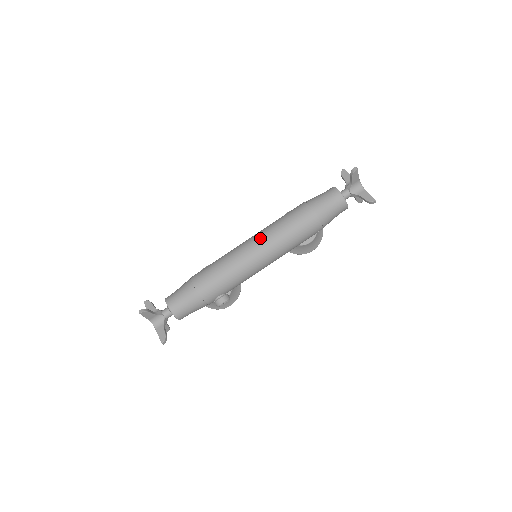
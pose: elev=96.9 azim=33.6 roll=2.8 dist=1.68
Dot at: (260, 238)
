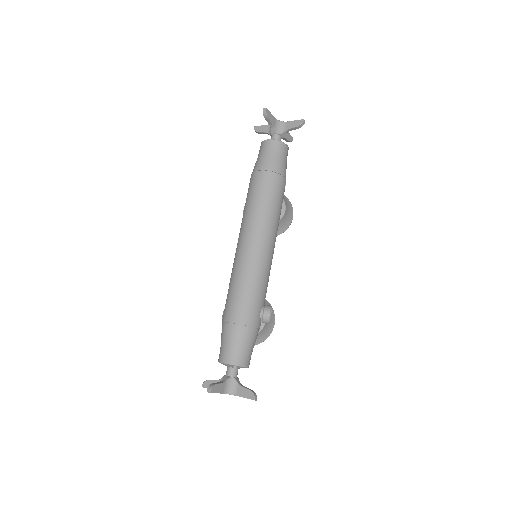
Dot at: (246, 232)
